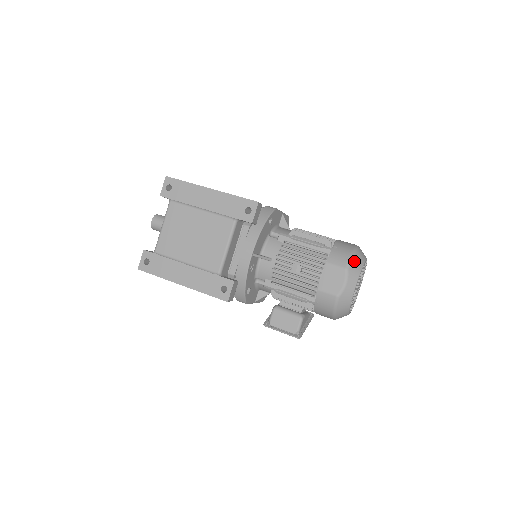
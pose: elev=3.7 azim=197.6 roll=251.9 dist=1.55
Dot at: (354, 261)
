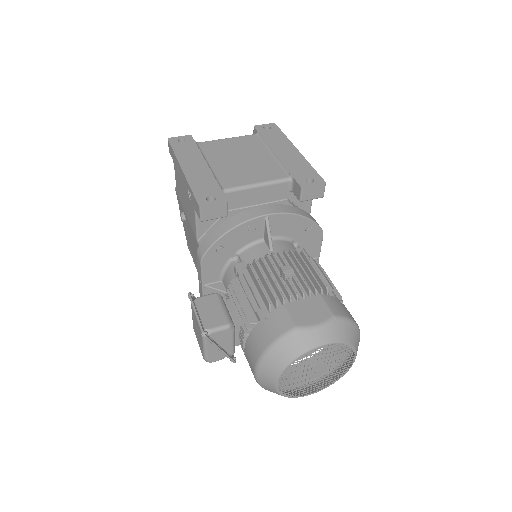
Dot at: (348, 325)
